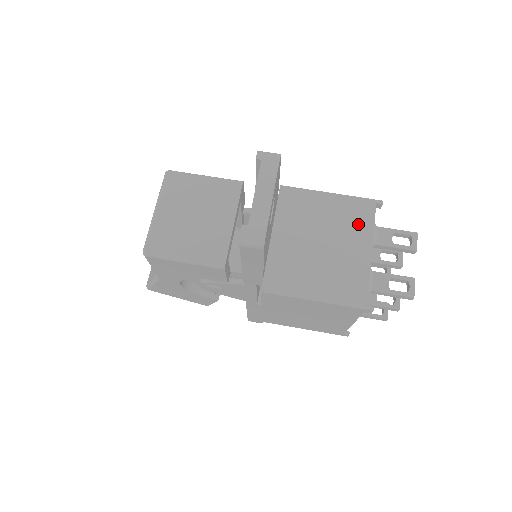
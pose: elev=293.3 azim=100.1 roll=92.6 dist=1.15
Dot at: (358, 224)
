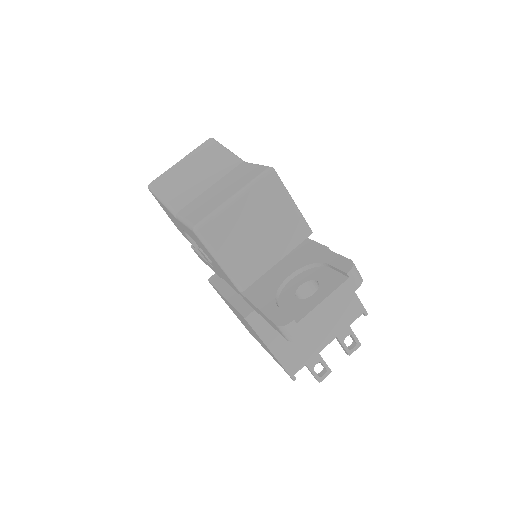
Dot at: (341, 318)
